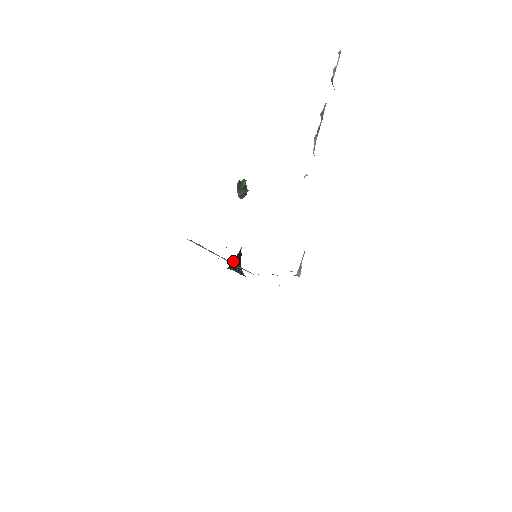
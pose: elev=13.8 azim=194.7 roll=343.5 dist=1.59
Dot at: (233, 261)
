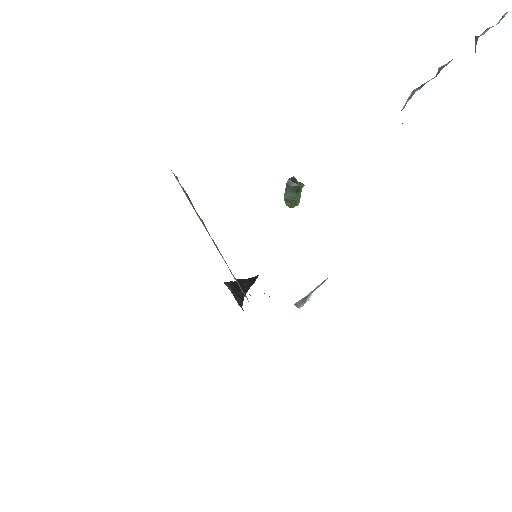
Dot at: occluded
